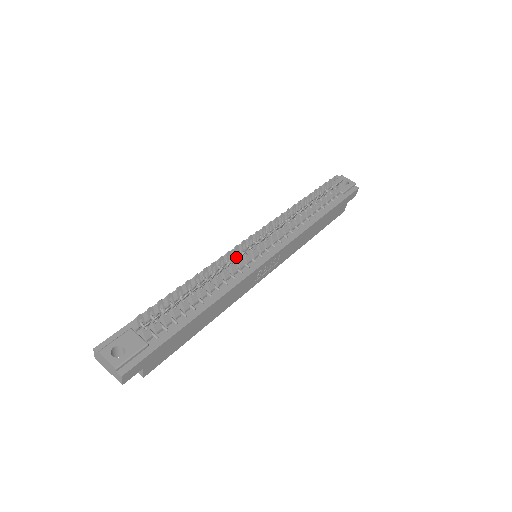
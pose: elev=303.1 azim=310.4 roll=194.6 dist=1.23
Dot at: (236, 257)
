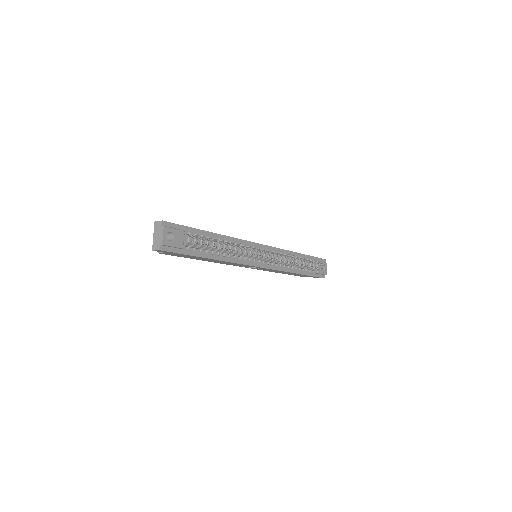
Dot at: occluded
